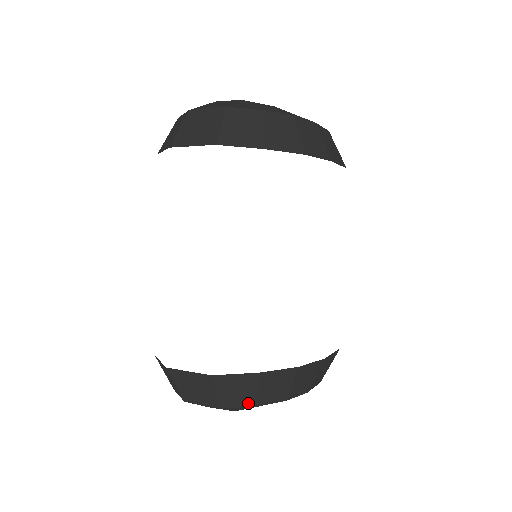
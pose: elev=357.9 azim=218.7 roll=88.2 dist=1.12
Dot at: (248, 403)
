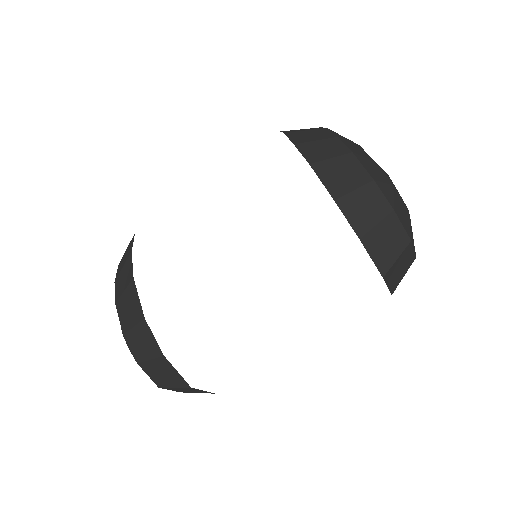
Dot at: occluded
